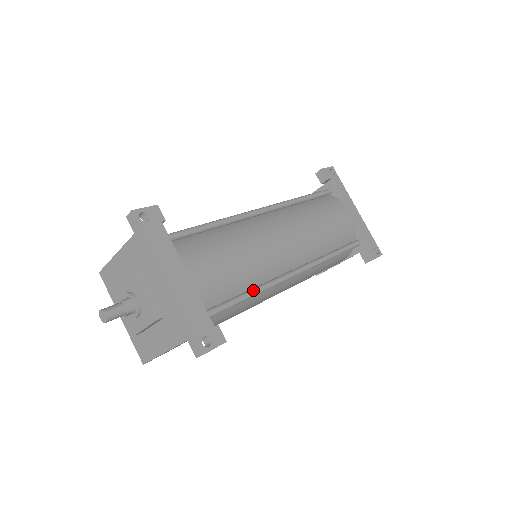
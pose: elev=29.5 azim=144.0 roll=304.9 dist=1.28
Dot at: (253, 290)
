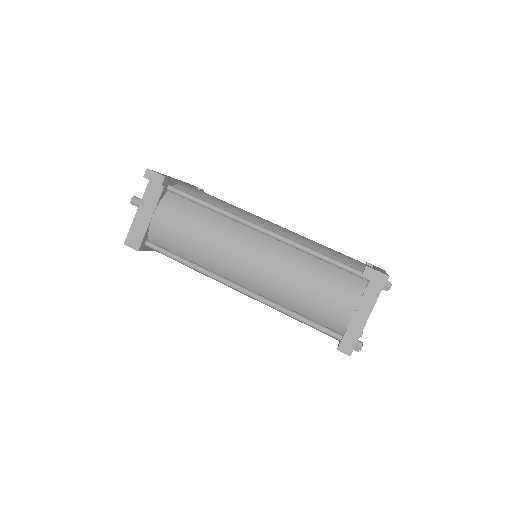
Dot at: (215, 206)
